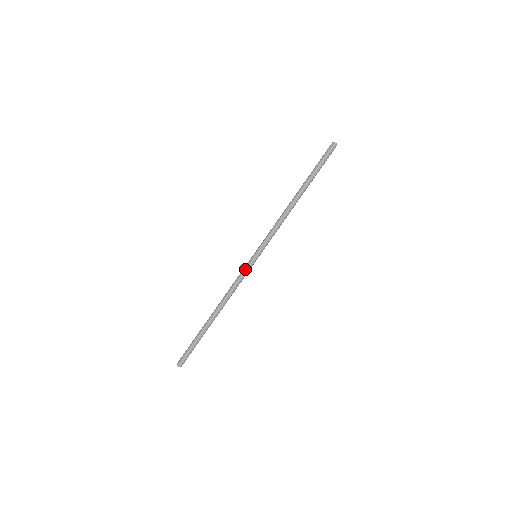
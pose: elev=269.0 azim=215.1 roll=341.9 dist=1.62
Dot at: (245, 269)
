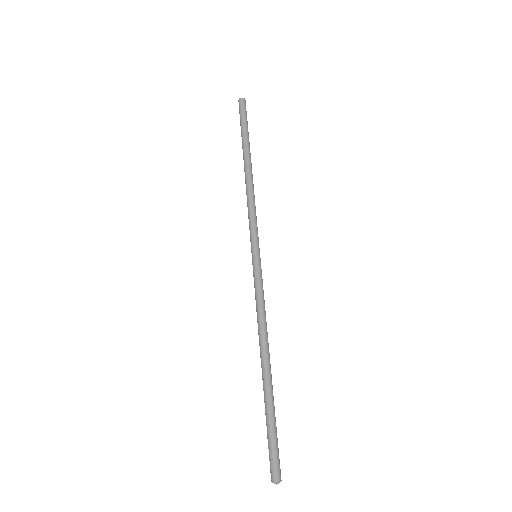
Dot at: (257, 278)
